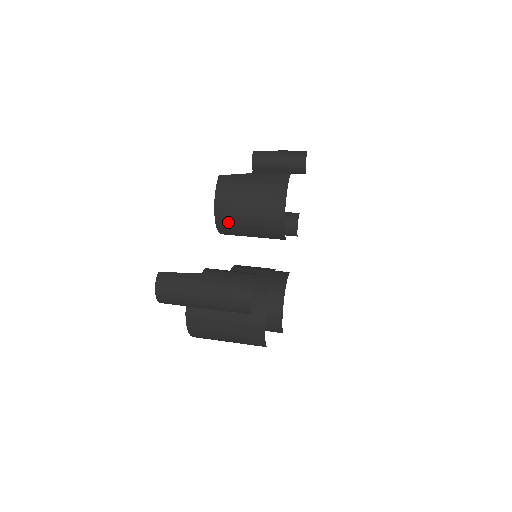
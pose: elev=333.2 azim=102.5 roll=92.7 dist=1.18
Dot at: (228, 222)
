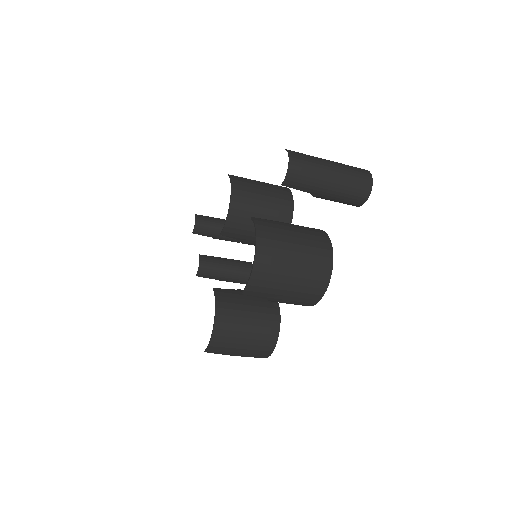
Dot at: (241, 211)
